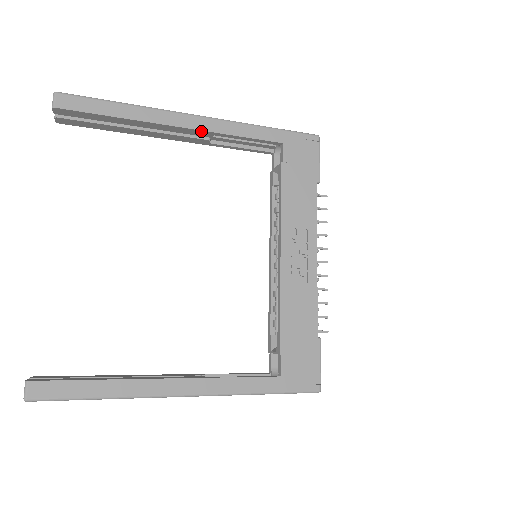
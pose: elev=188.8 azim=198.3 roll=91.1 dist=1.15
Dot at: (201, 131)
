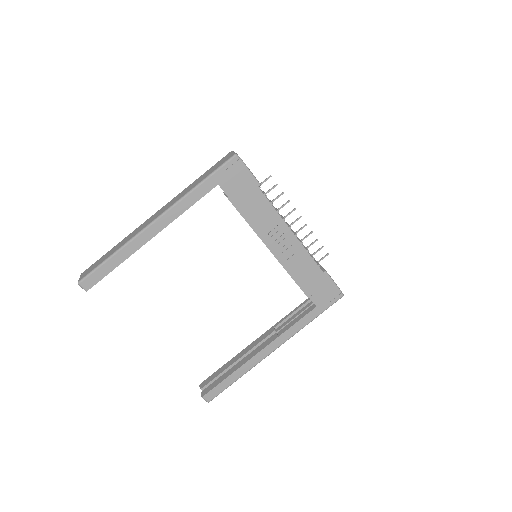
Dot at: (166, 226)
